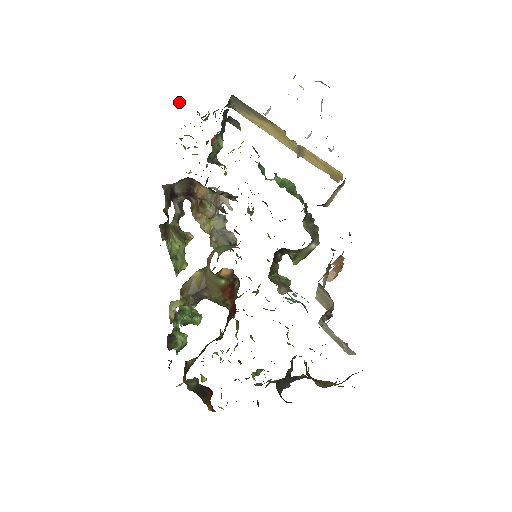
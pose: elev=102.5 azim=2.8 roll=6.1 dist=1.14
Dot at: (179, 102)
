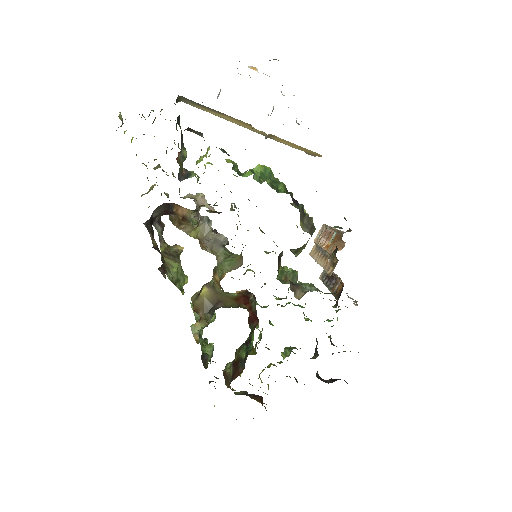
Dot at: (120, 116)
